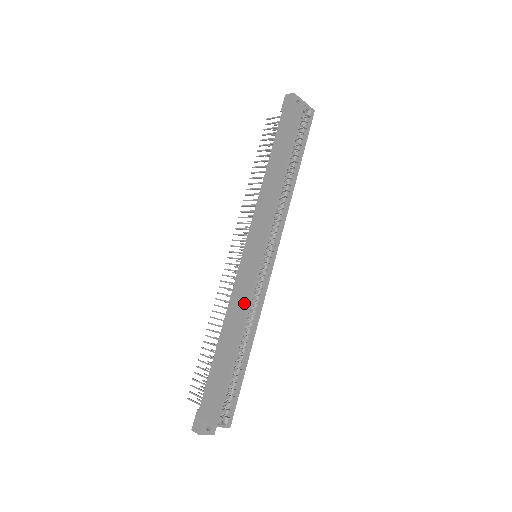
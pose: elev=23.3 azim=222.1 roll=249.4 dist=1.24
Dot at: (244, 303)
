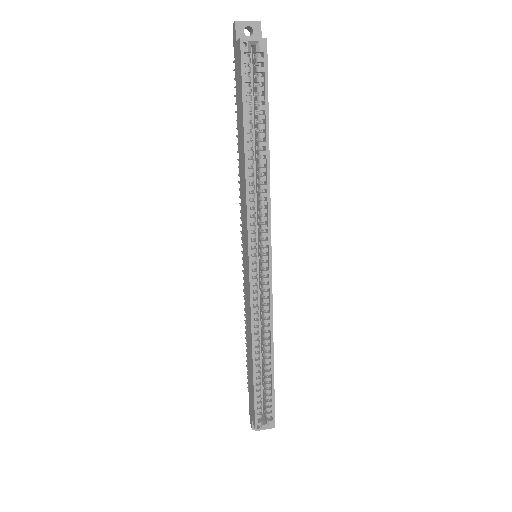
Dot at: (249, 316)
